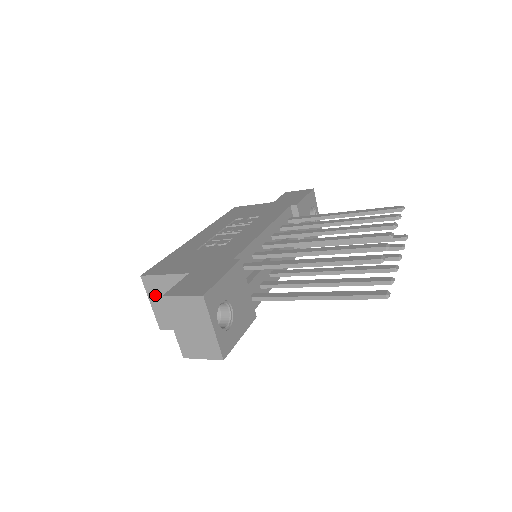
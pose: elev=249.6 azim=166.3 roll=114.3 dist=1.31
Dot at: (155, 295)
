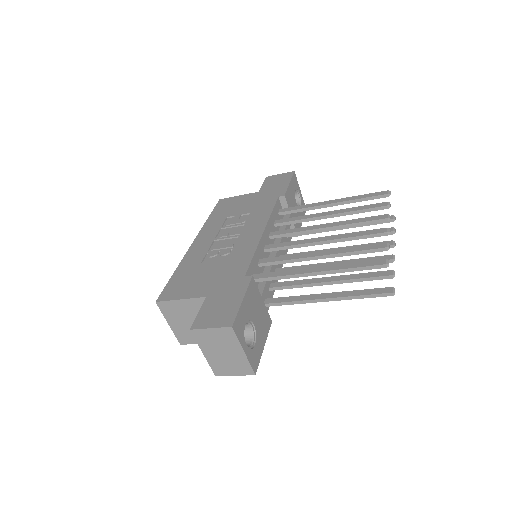
Dot at: (172, 317)
